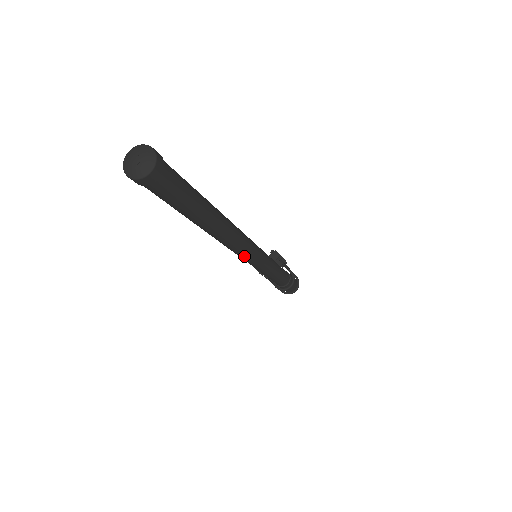
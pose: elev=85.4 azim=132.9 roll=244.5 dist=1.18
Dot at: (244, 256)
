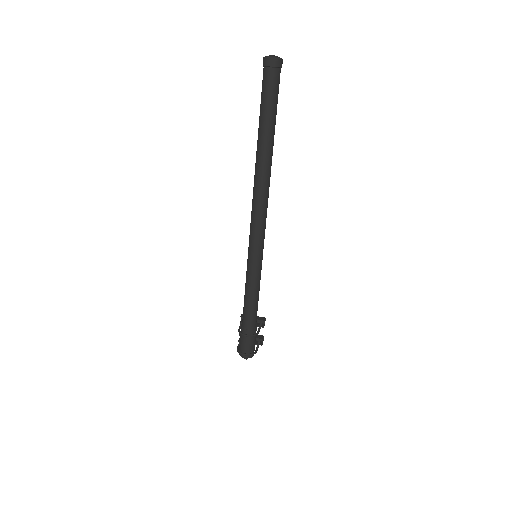
Dot at: (253, 219)
